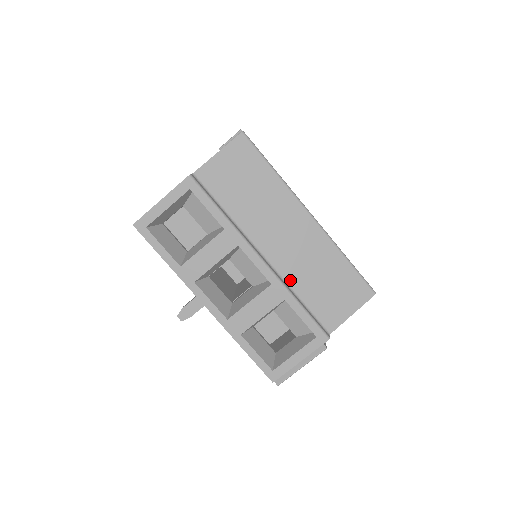
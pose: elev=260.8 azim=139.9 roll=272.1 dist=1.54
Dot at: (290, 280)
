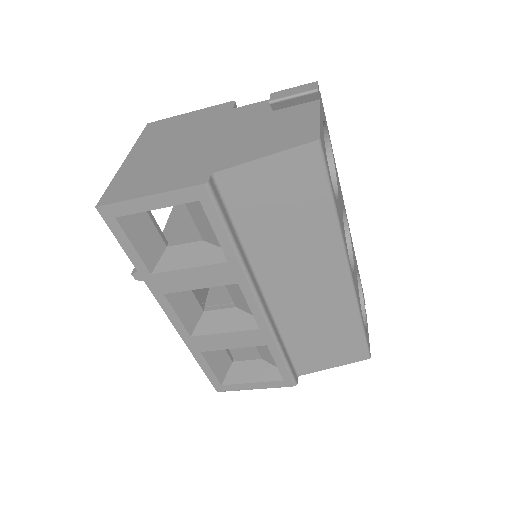
Dot at: (284, 324)
